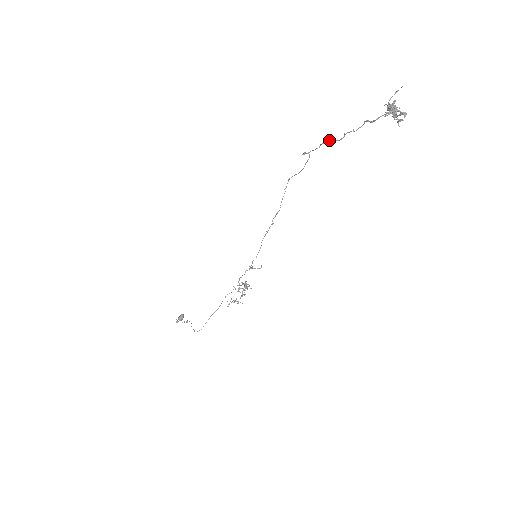
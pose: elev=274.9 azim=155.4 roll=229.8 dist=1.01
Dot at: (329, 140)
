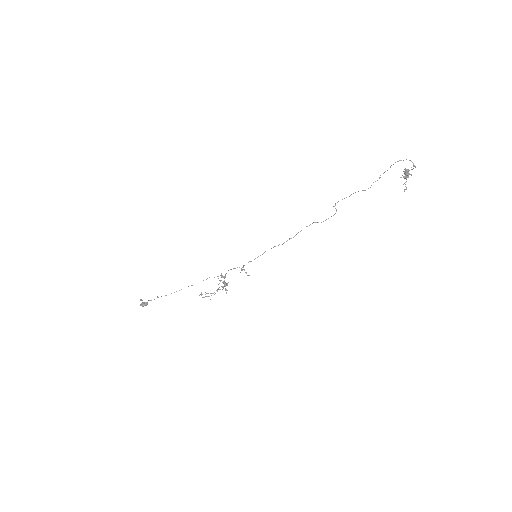
Dot at: occluded
